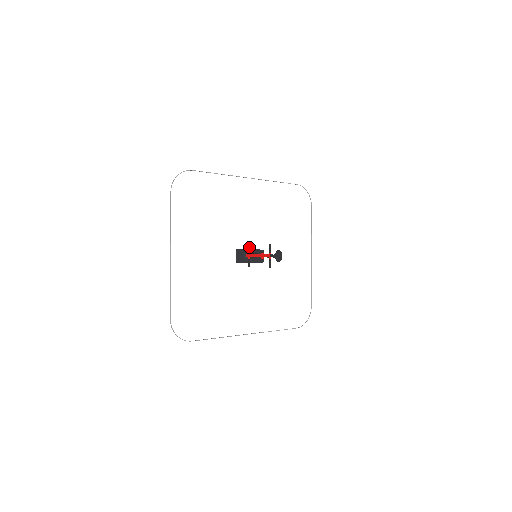
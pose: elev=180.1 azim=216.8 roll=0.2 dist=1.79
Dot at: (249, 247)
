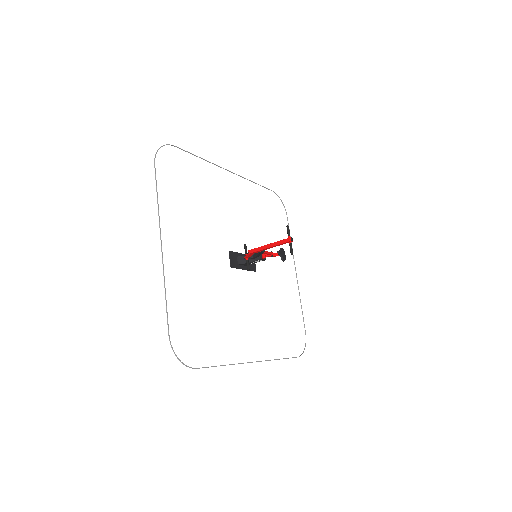
Dot at: (246, 246)
